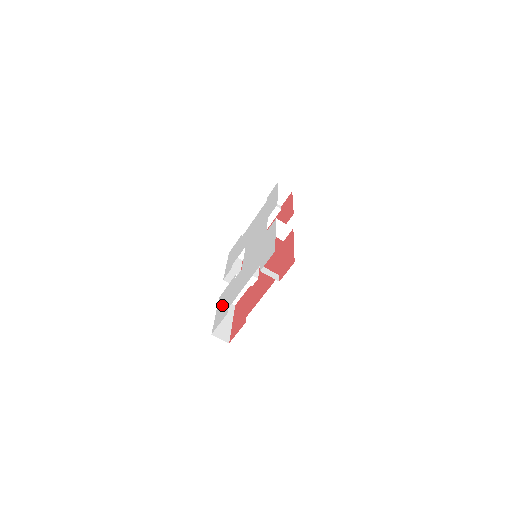
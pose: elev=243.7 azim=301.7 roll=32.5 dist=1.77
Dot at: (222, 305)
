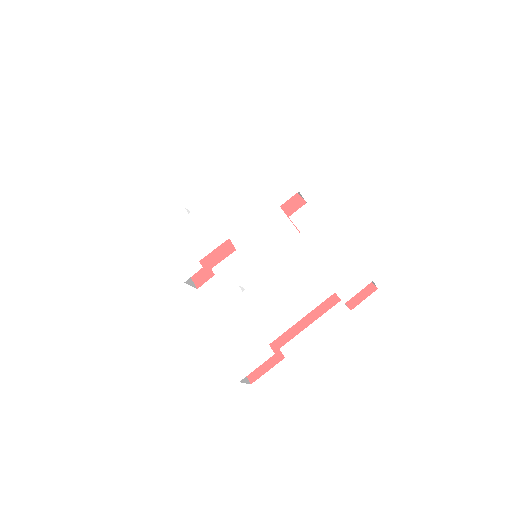
Dot at: (234, 334)
